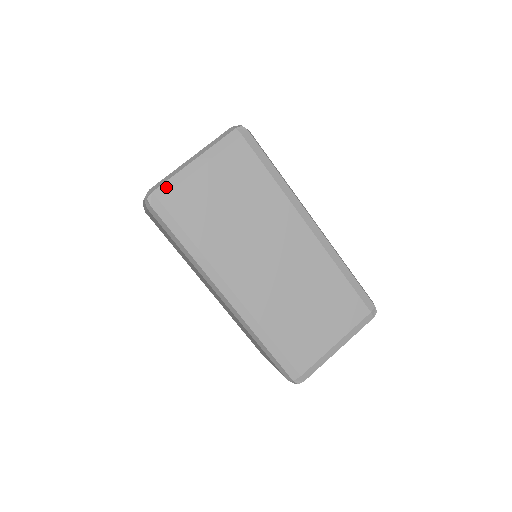
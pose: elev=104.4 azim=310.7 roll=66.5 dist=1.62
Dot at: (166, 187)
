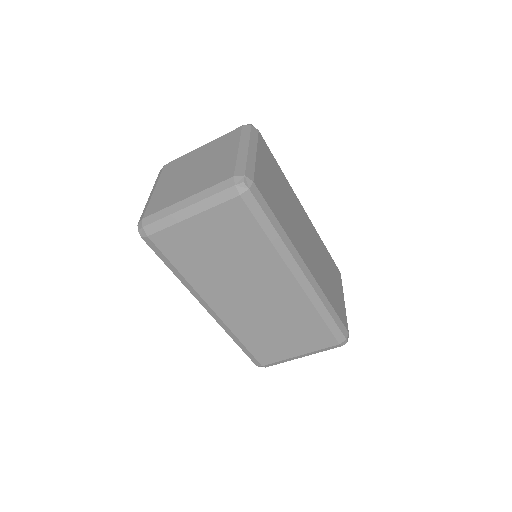
Dot at: (250, 171)
